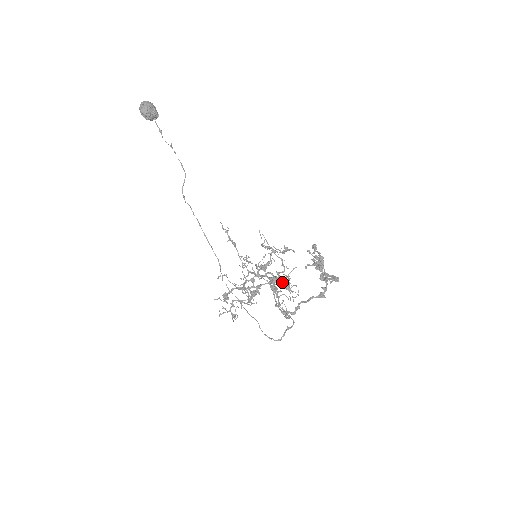
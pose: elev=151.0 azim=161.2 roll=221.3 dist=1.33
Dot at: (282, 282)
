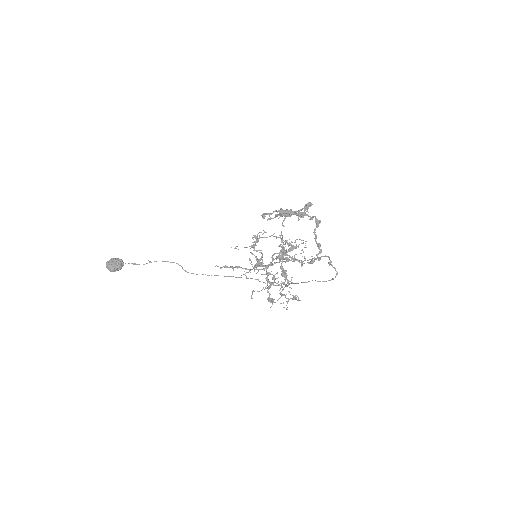
Dot at: (284, 251)
